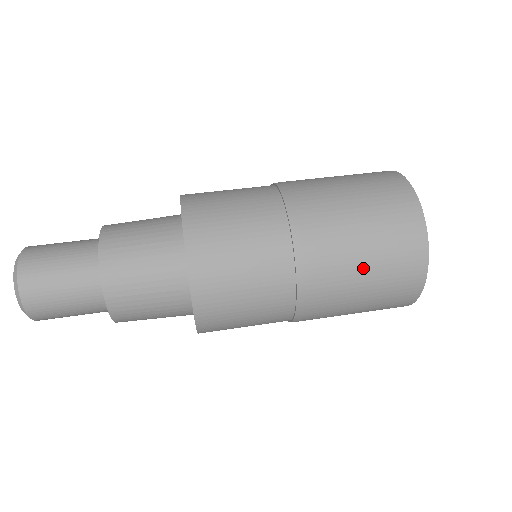
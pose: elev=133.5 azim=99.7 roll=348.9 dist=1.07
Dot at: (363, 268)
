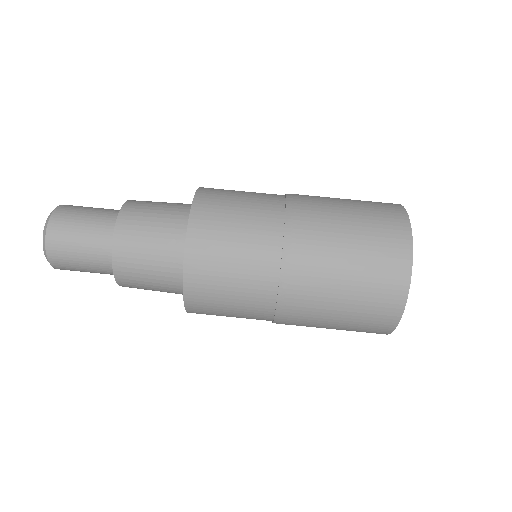
Dot at: occluded
